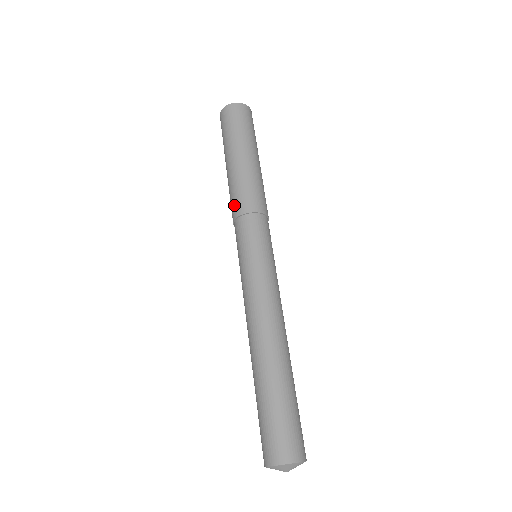
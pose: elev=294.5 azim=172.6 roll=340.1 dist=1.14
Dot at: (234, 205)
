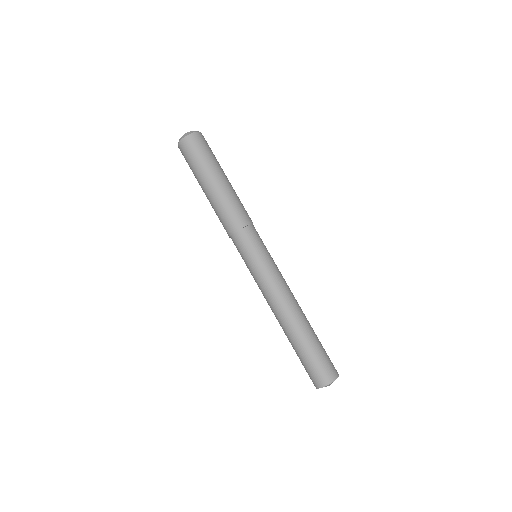
Dot at: (226, 225)
